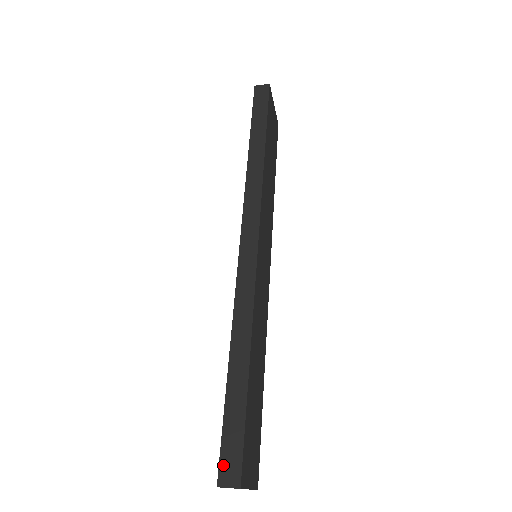
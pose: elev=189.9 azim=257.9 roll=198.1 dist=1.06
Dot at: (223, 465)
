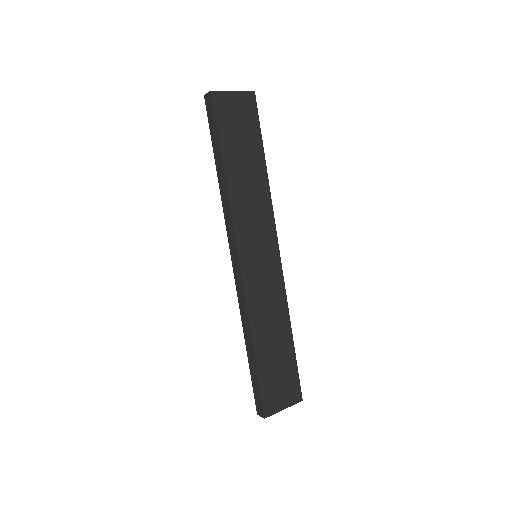
Dot at: (257, 405)
